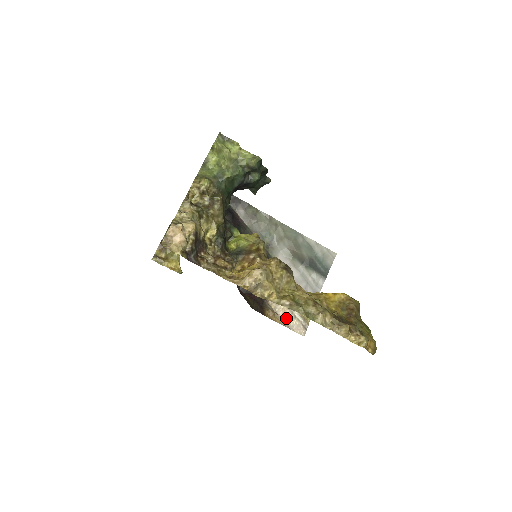
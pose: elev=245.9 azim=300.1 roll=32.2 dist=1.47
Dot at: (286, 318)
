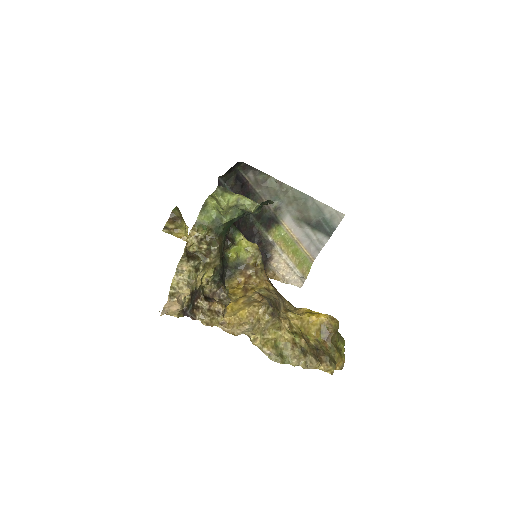
Dot at: (286, 274)
